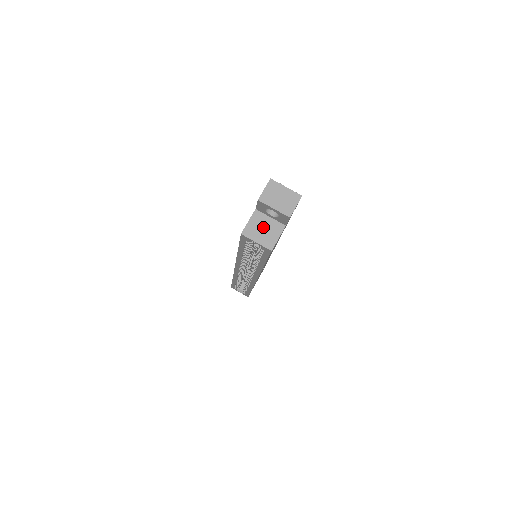
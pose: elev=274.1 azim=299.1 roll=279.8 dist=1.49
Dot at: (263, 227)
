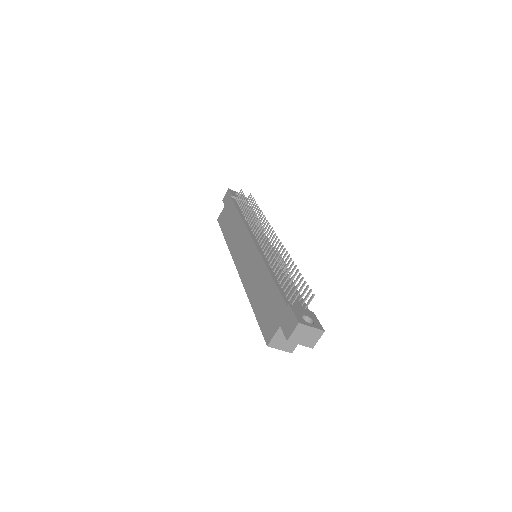
Dot at: occluded
